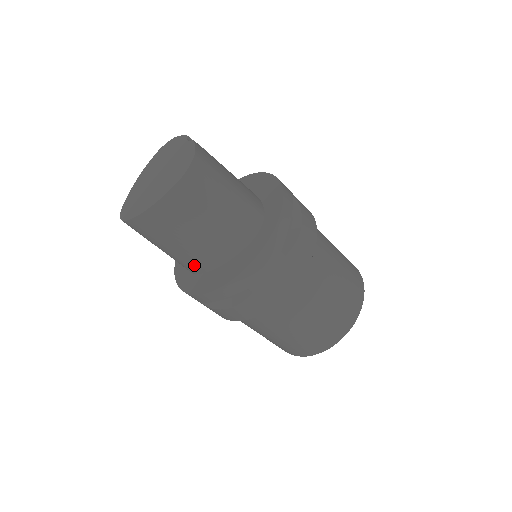
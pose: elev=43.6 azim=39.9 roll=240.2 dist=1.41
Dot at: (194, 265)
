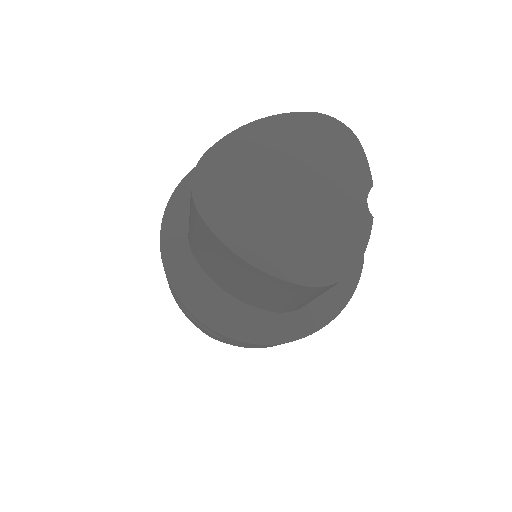
Dot at: (203, 264)
